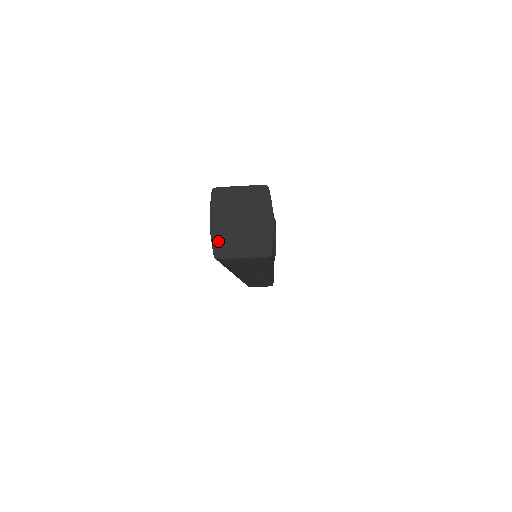
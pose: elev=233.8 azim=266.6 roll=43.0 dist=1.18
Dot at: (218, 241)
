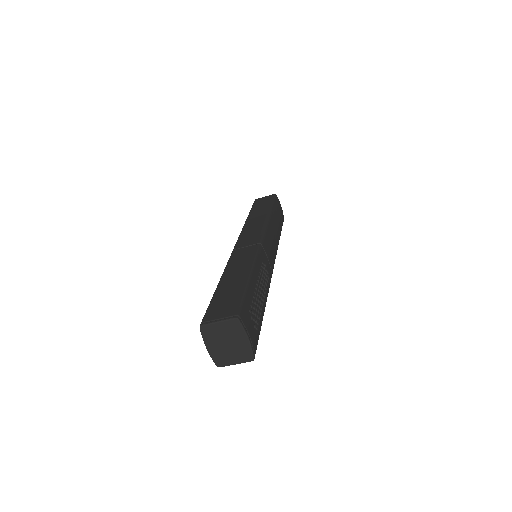
Dot at: (216, 357)
